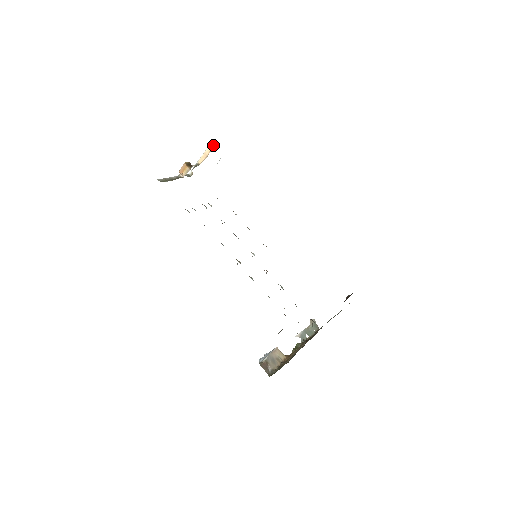
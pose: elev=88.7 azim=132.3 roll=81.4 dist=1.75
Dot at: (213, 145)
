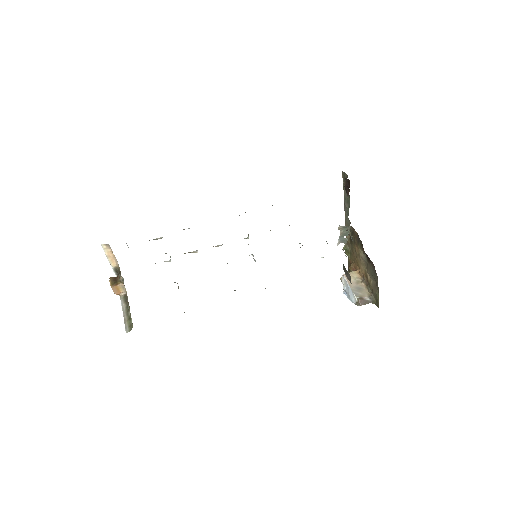
Dot at: (107, 246)
